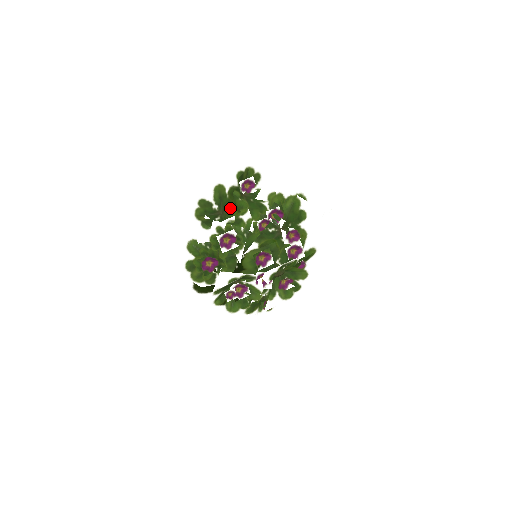
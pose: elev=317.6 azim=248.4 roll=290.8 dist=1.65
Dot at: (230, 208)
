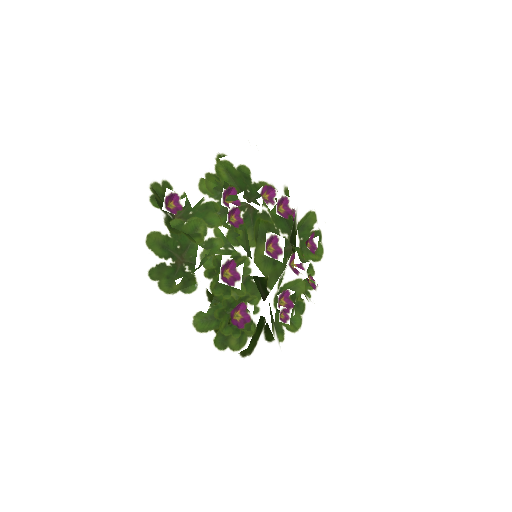
Dot at: (190, 242)
